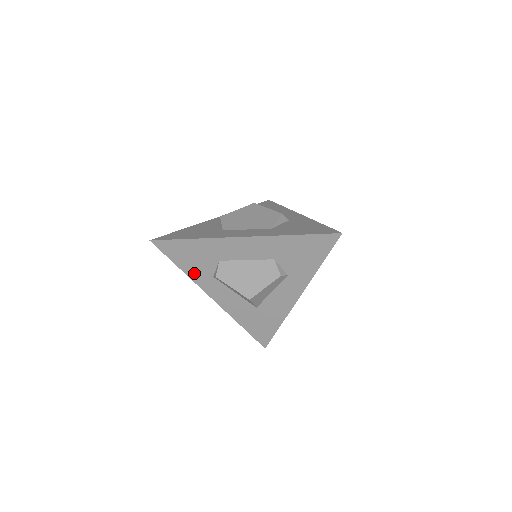
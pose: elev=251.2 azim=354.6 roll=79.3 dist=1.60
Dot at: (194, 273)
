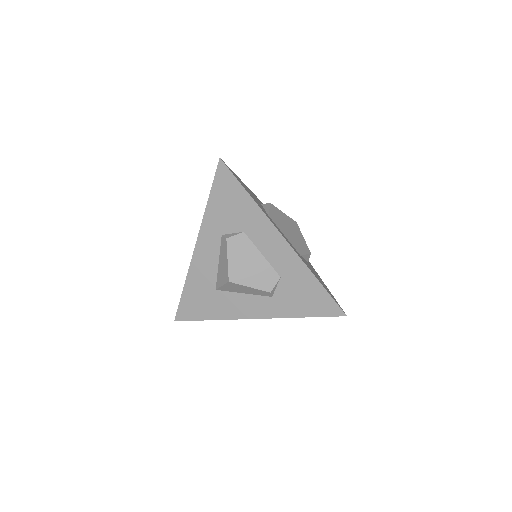
Dot at: (213, 216)
